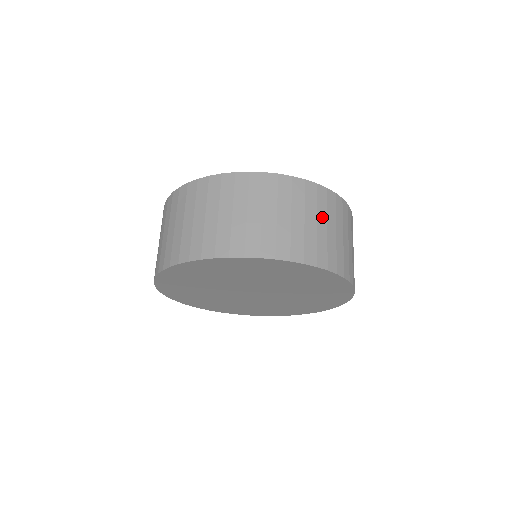
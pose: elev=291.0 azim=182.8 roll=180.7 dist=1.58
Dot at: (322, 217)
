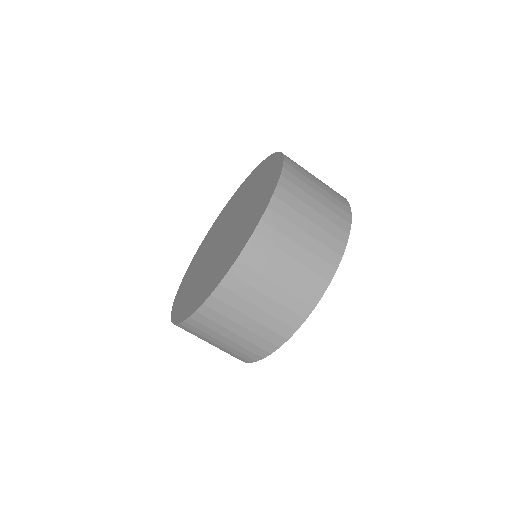
Dot at: (305, 210)
